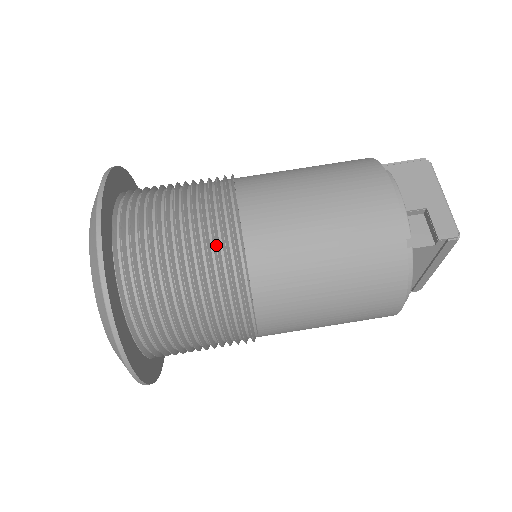
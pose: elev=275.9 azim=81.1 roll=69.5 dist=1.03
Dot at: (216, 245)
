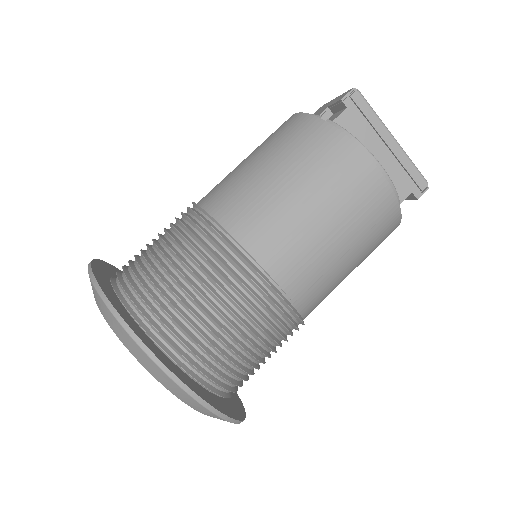
Dot at: (180, 221)
